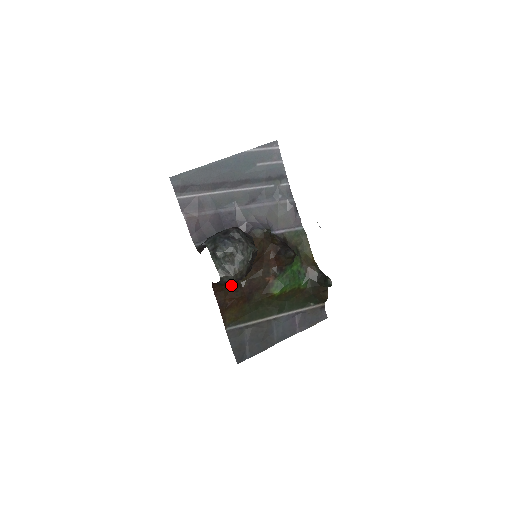
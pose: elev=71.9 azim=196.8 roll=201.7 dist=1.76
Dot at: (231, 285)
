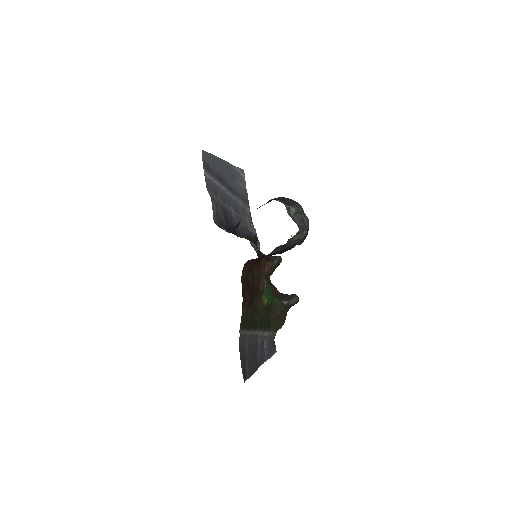
Dot at: occluded
